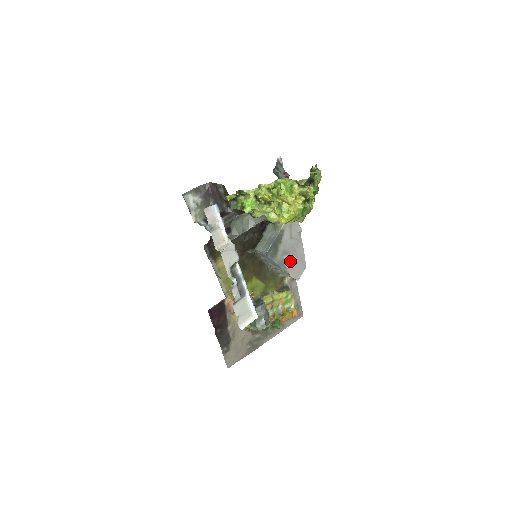
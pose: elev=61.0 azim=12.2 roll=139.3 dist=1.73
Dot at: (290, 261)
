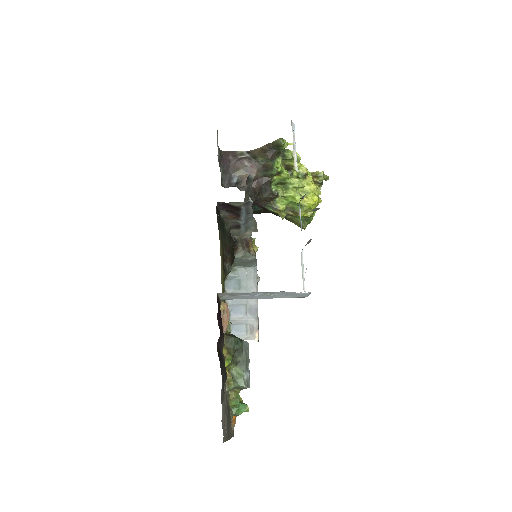
Dot at: occluded
